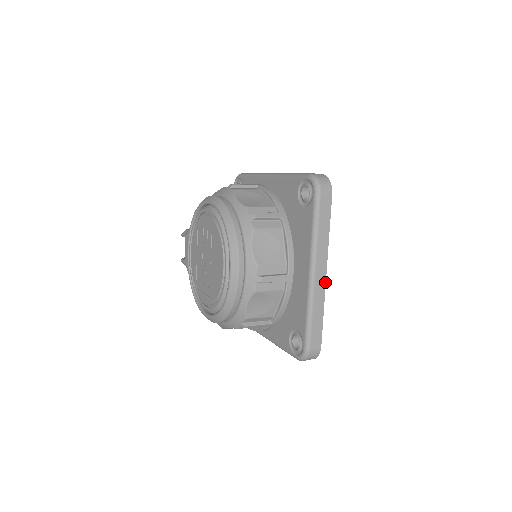
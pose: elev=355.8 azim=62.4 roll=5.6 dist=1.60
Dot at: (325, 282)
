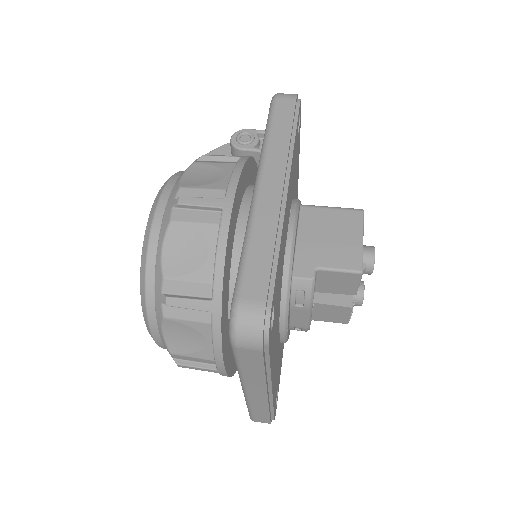
Dot at: (267, 399)
